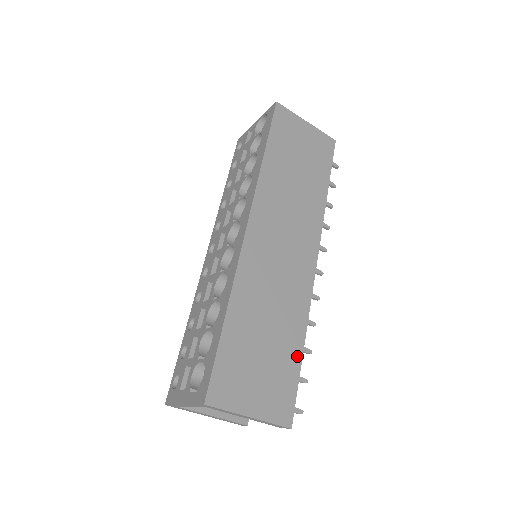
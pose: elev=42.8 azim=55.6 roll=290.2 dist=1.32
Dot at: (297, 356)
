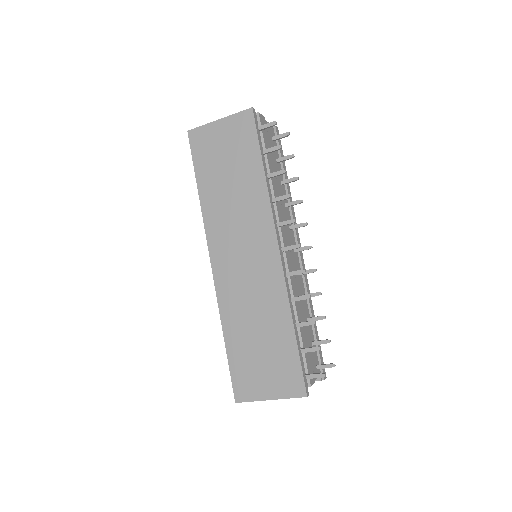
Dot at: (291, 339)
